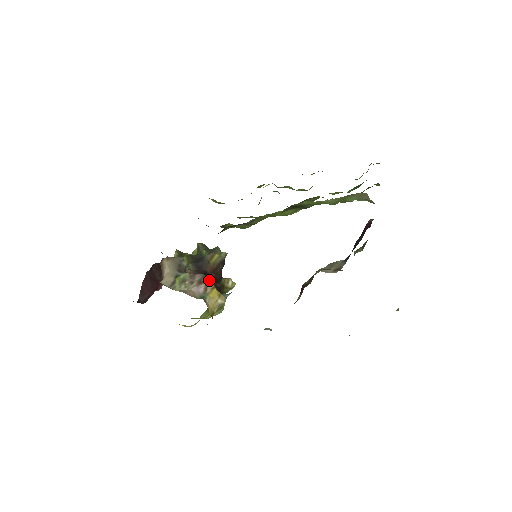
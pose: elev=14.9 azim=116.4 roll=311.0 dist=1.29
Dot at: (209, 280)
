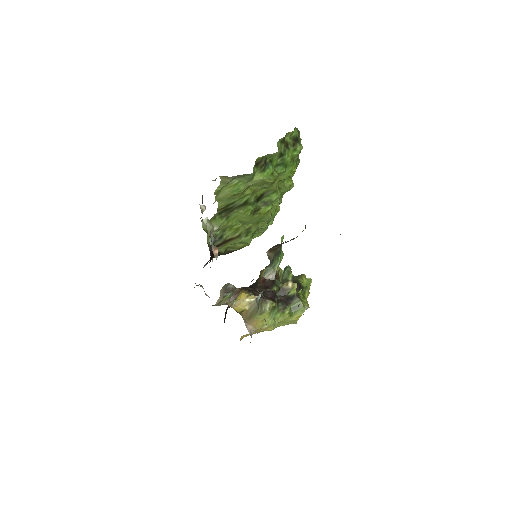
Dot at: (251, 289)
